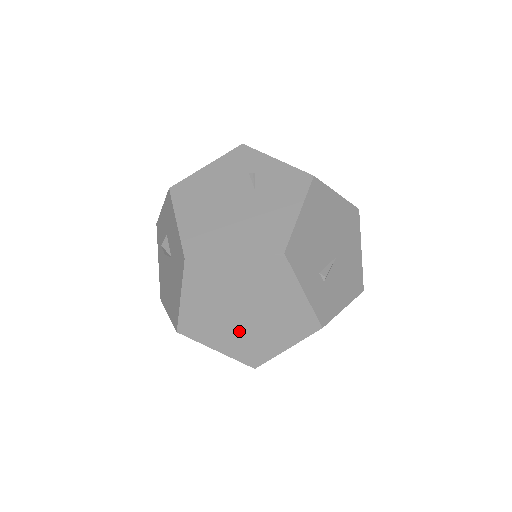
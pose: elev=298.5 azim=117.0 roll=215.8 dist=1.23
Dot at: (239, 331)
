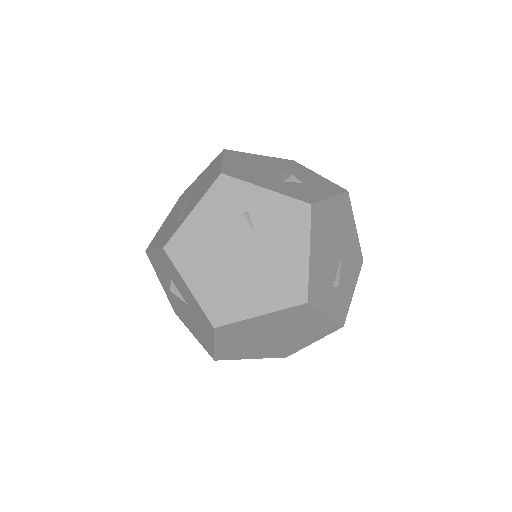
Dot at: (270, 346)
